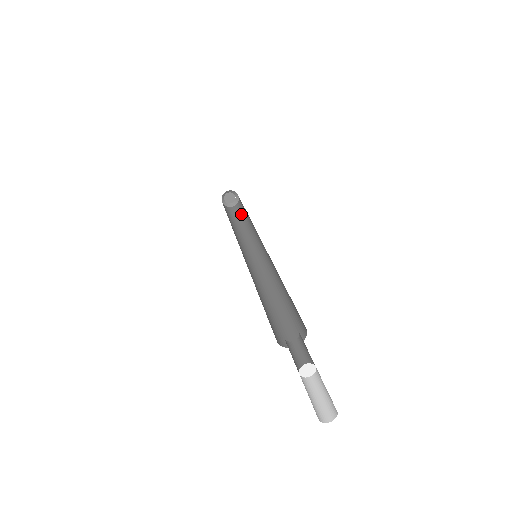
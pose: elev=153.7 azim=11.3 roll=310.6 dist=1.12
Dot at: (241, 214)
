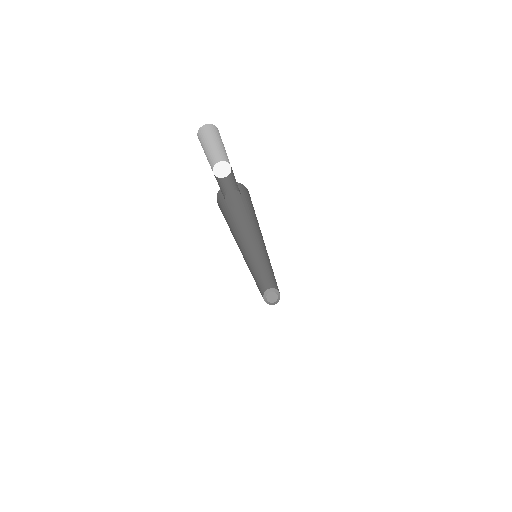
Dot at: occluded
